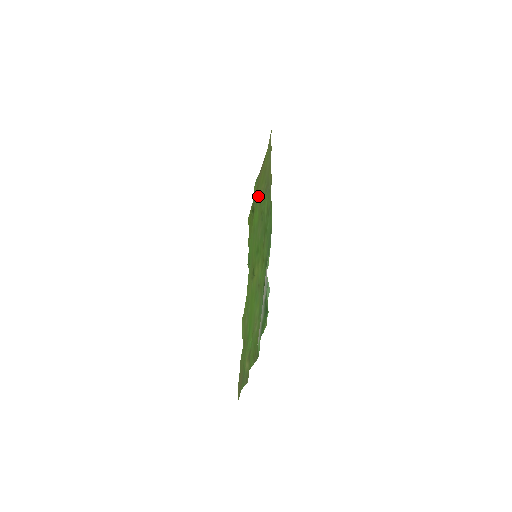
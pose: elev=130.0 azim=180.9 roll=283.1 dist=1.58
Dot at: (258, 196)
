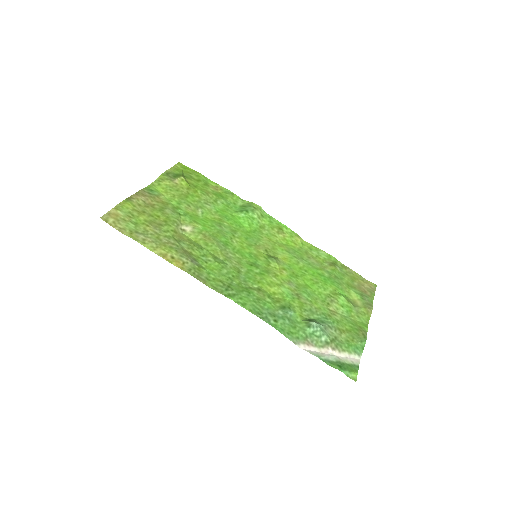
Dot at: (186, 235)
